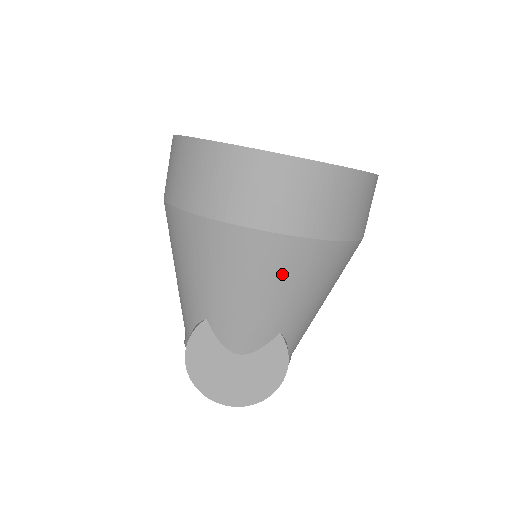
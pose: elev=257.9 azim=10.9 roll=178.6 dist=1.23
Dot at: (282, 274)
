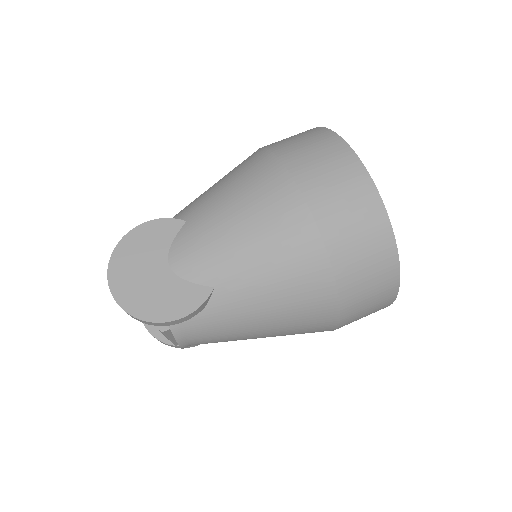
Dot at: (274, 239)
